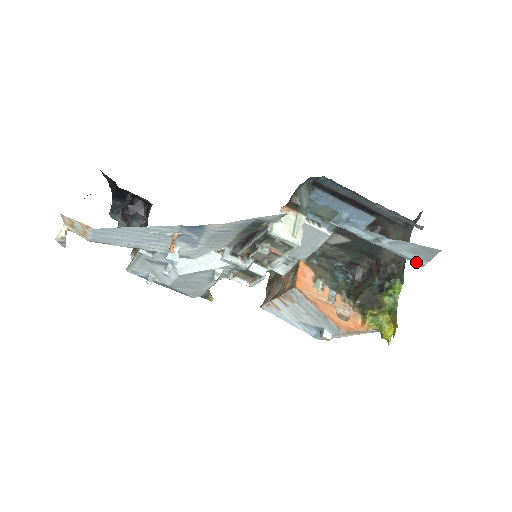
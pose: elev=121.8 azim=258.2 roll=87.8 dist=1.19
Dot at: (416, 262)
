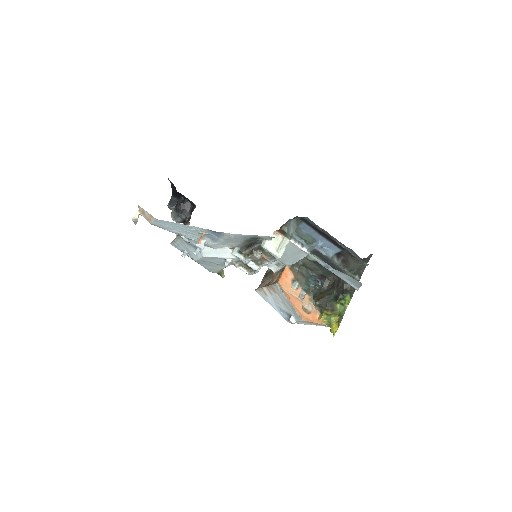
Dot at: occluded
